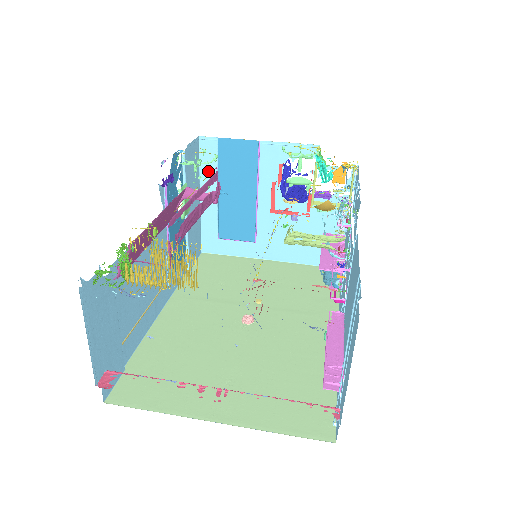
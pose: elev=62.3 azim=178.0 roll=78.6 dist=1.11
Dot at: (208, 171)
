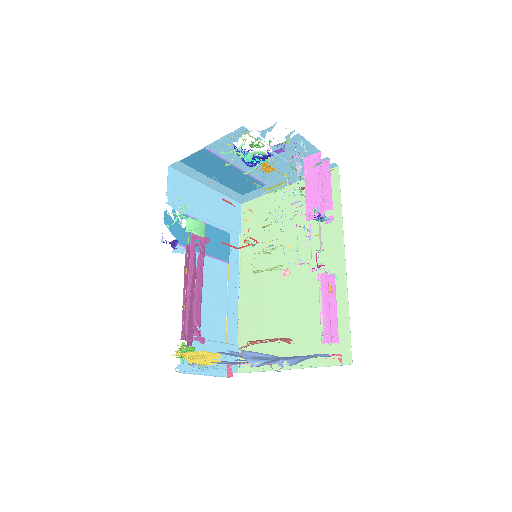
Dot at: (195, 175)
